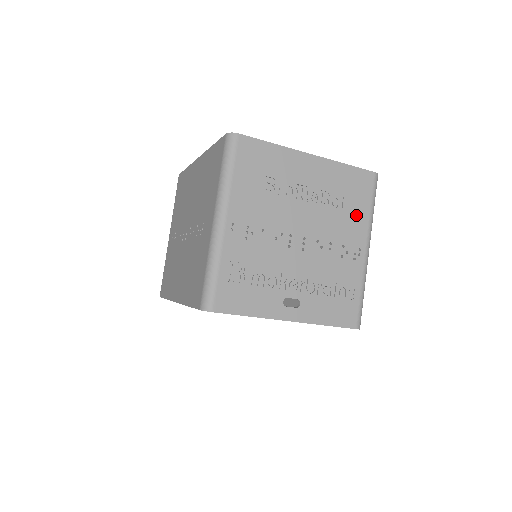
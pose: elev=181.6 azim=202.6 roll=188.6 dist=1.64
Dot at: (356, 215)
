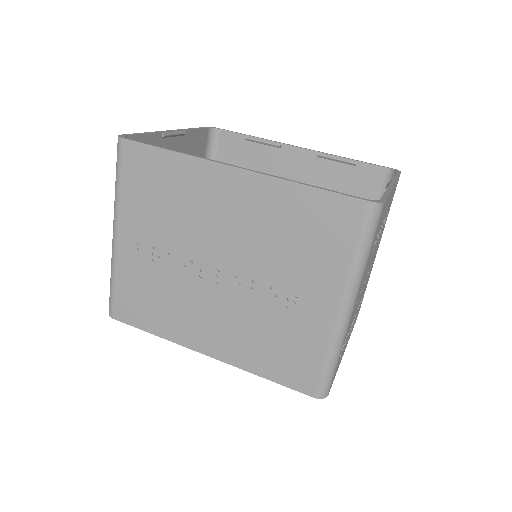
Dot at: occluded
